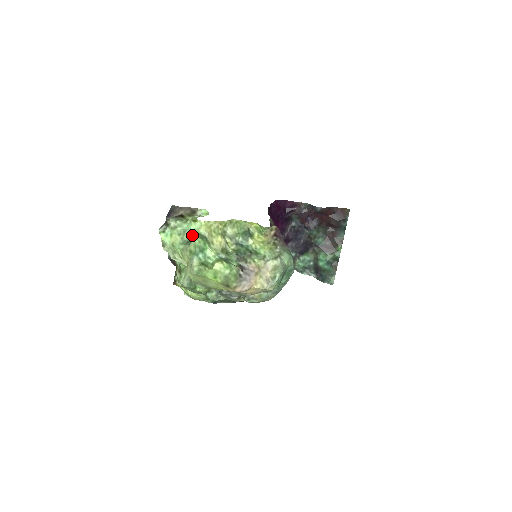
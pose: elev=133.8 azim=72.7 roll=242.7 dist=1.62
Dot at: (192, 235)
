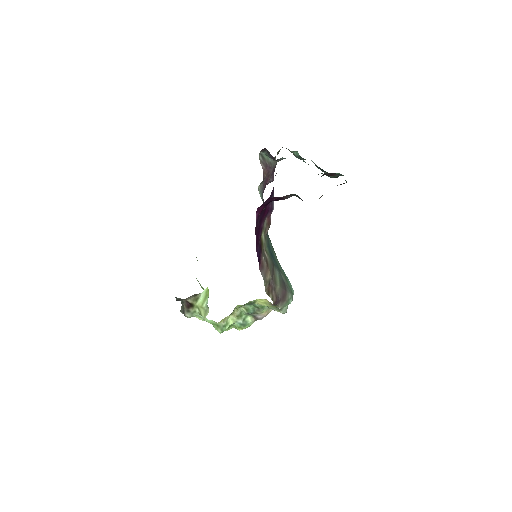
Dot at: (212, 323)
